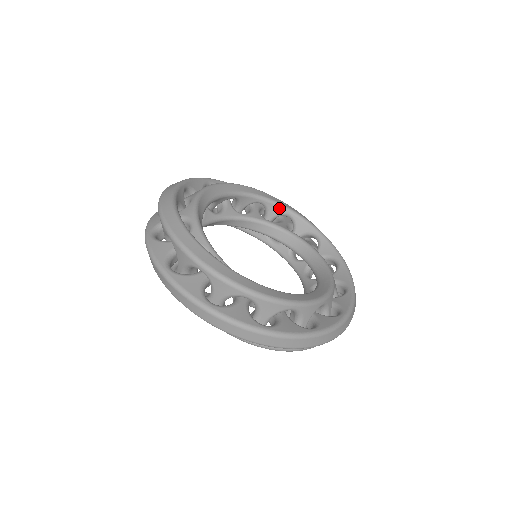
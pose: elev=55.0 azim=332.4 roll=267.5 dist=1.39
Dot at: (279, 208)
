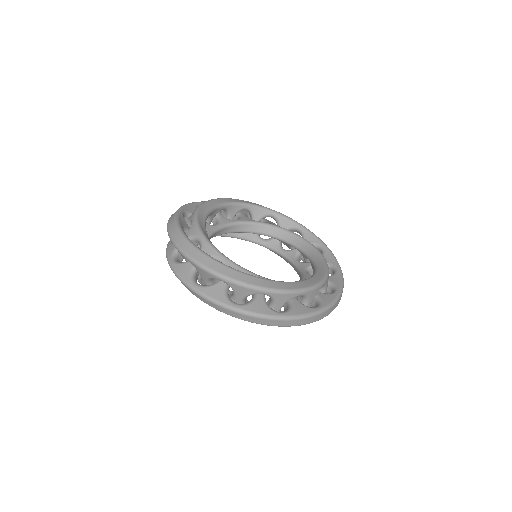
Dot at: (238, 206)
